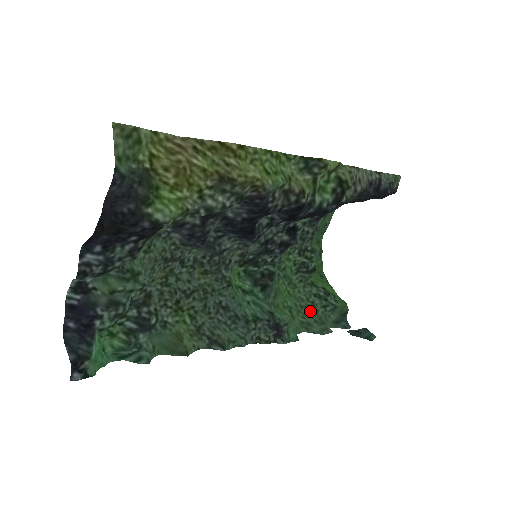
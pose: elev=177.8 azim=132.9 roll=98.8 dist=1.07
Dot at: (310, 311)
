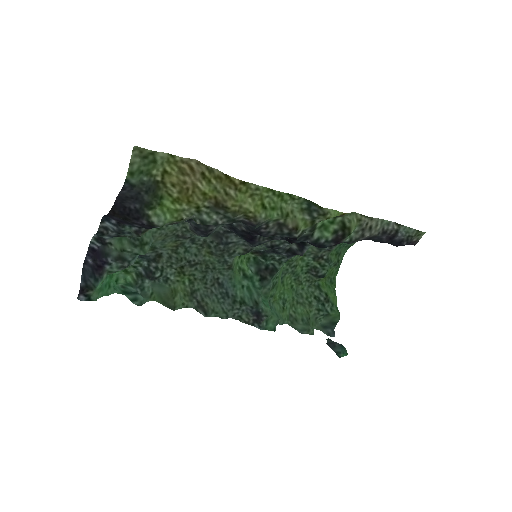
Dot at: (304, 309)
